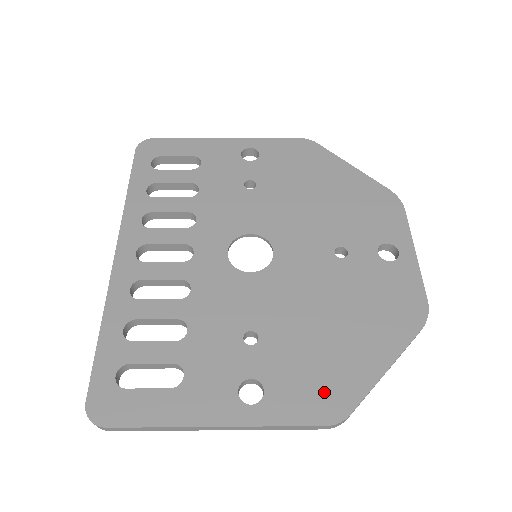
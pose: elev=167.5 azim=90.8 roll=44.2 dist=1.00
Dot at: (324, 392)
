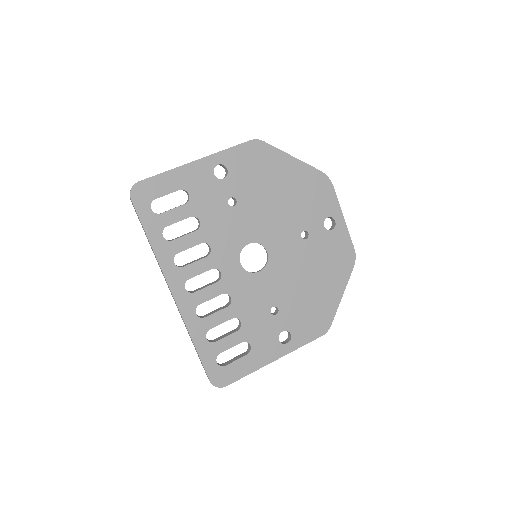
Dot at: (317, 321)
